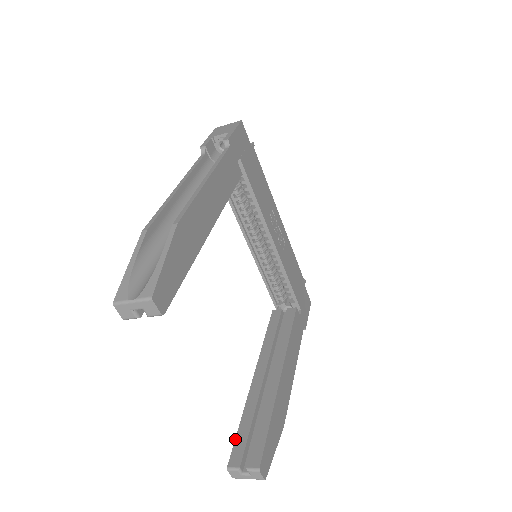
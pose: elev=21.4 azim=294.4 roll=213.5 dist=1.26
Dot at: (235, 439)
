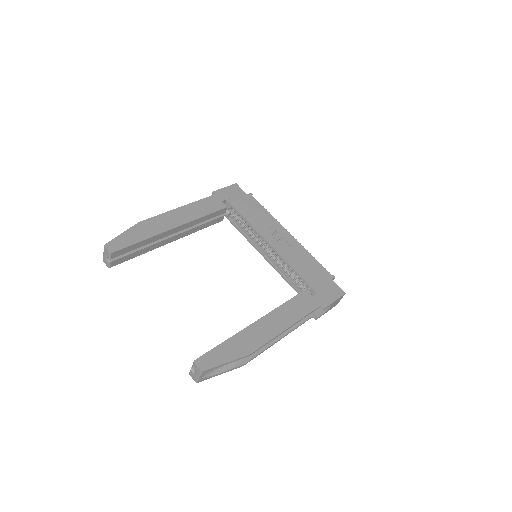
Dot at: occluded
